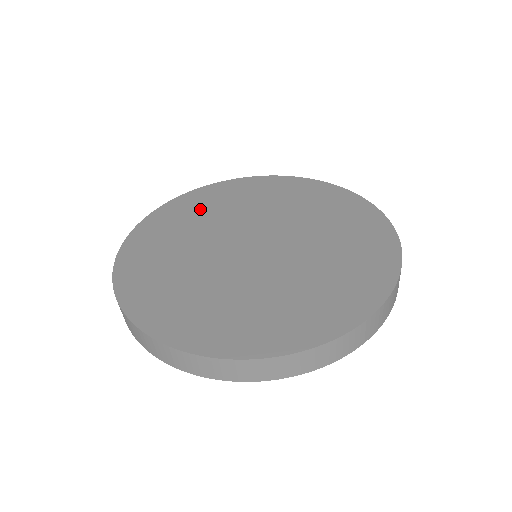
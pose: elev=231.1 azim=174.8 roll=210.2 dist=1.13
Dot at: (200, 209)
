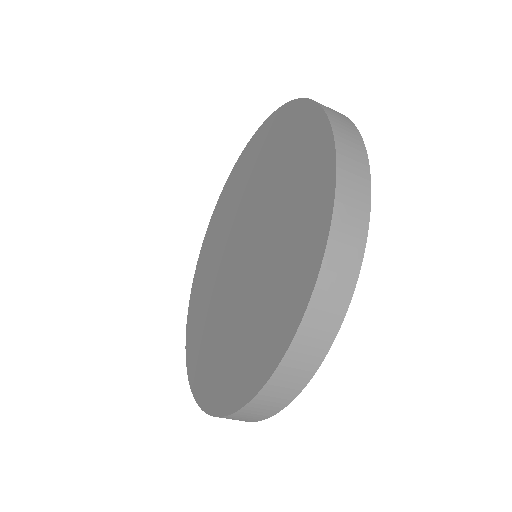
Dot at: (203, 288)
